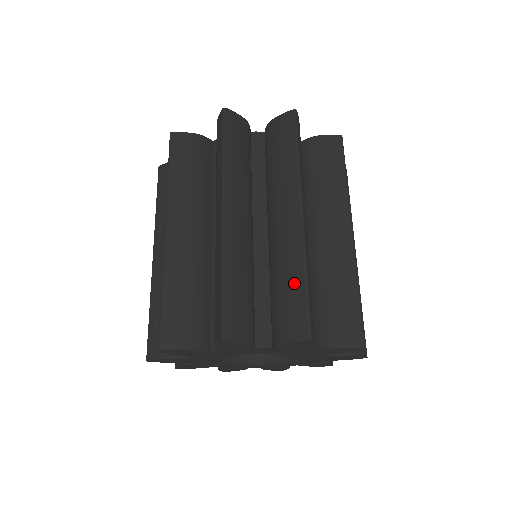
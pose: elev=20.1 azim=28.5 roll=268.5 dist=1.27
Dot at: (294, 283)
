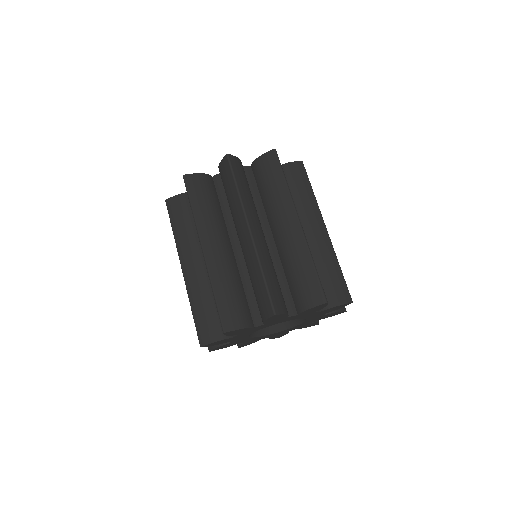
Dot at: (306, 269)
